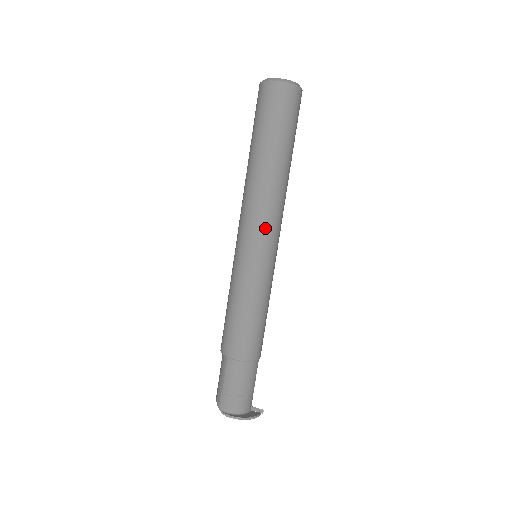
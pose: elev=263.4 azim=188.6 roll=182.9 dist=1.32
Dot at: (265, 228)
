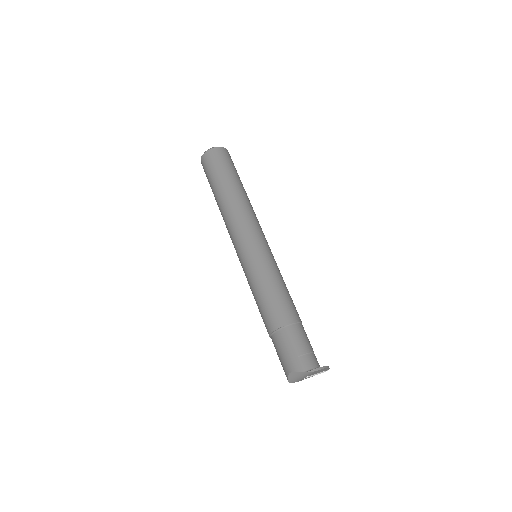
Dot at: (259, 228)
